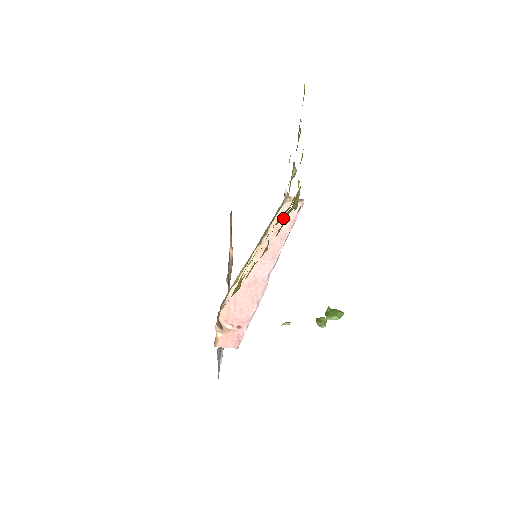
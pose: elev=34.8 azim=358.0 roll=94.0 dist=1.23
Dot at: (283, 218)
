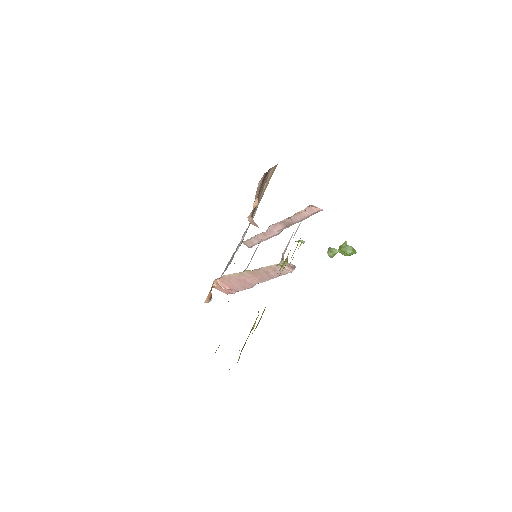
Dot at: occluded
